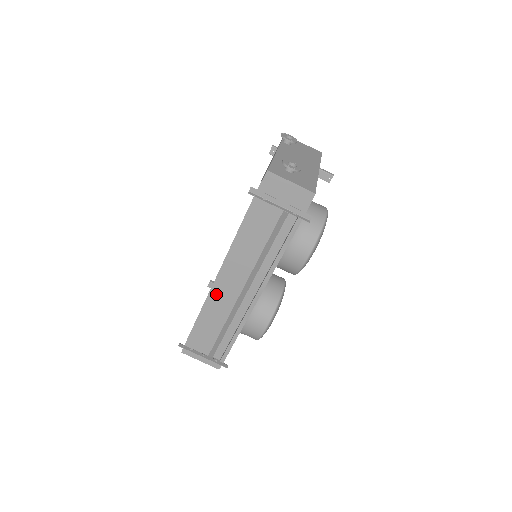
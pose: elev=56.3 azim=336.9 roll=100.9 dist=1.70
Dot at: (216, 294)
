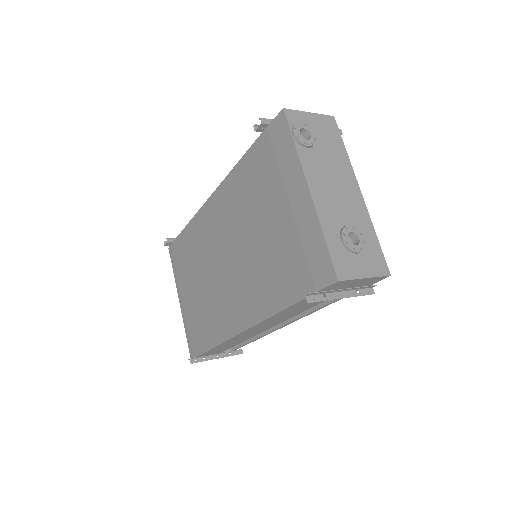
Dot at: (239, 337)
